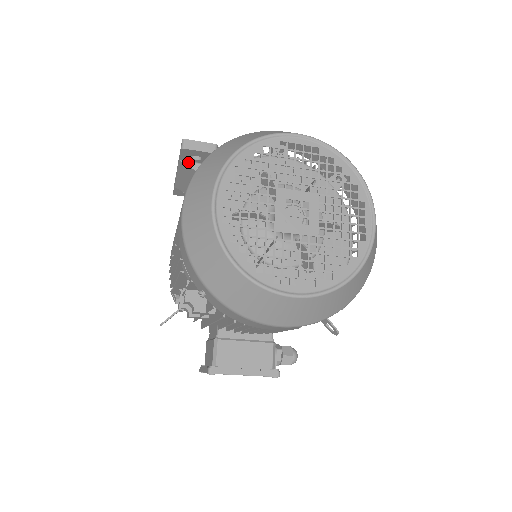
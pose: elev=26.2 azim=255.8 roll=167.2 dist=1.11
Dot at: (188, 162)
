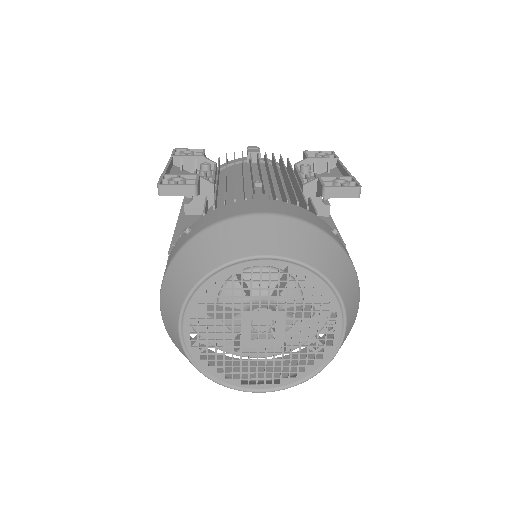
Dot at: occluded
